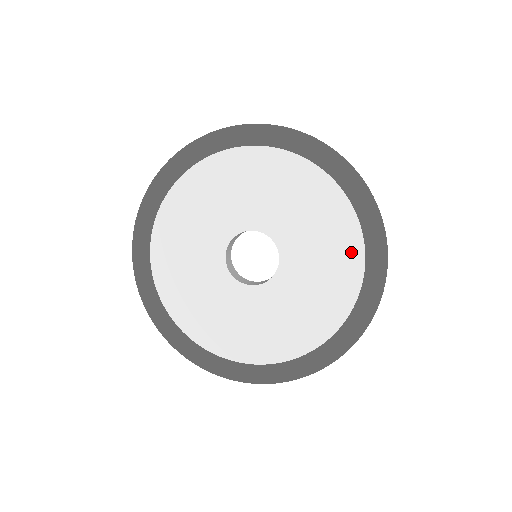
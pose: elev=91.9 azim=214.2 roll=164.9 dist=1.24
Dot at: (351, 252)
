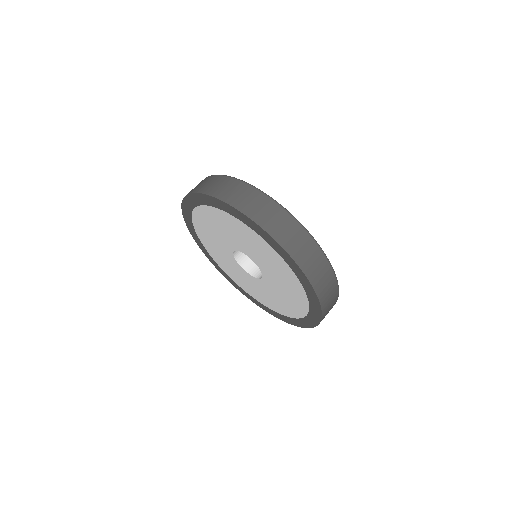
Dot at: (300, 294)
